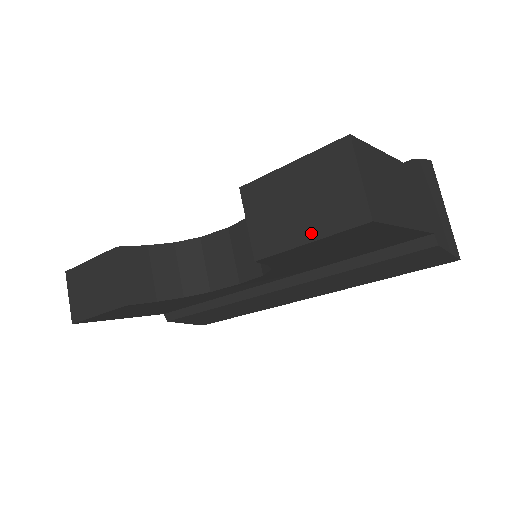
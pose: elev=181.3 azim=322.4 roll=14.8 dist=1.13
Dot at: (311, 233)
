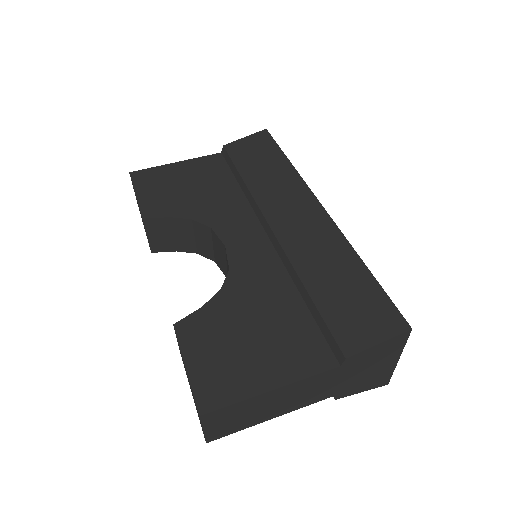
Dot at: occluded
